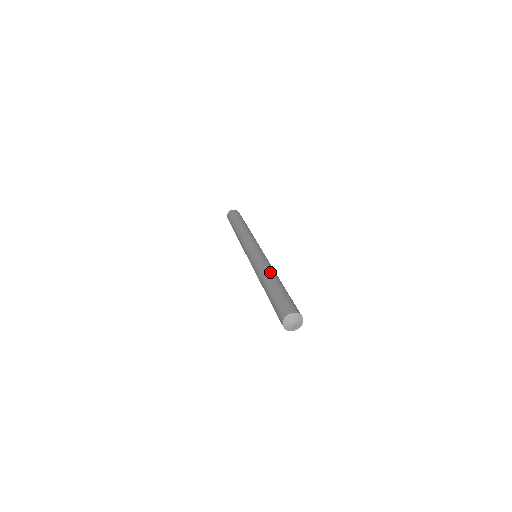
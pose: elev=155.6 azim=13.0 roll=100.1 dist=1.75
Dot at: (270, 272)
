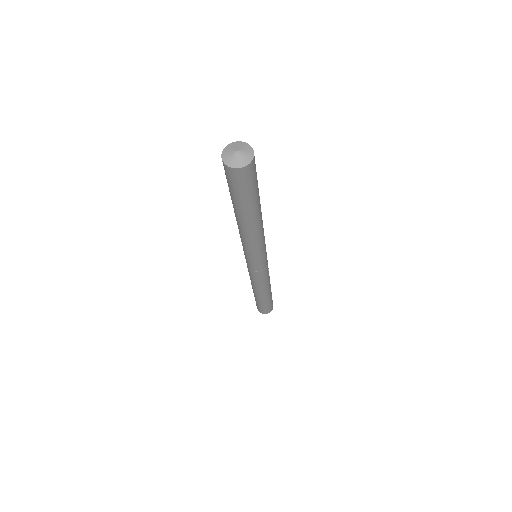
Dot at: occluded
